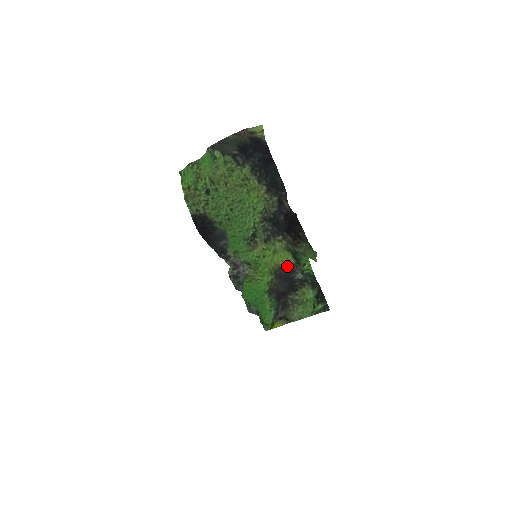
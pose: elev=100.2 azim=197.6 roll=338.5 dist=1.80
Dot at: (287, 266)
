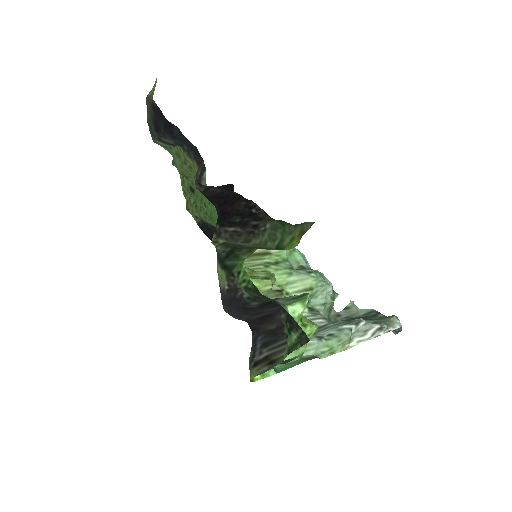
Dot at: (223, 283)
